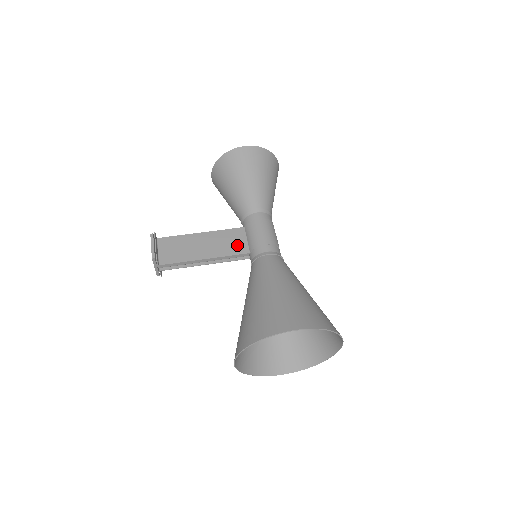
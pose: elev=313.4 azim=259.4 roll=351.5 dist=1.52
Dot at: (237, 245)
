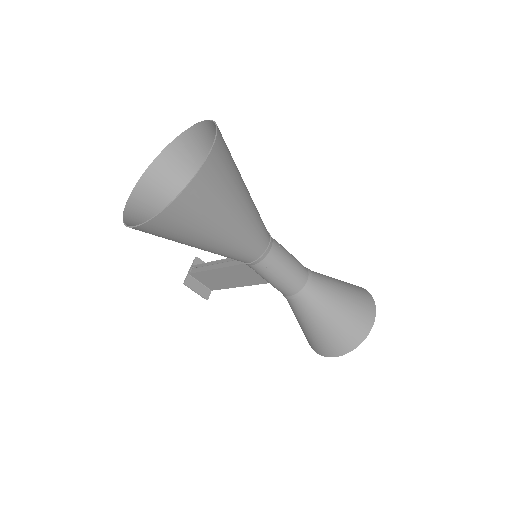
Dot at: occluded
